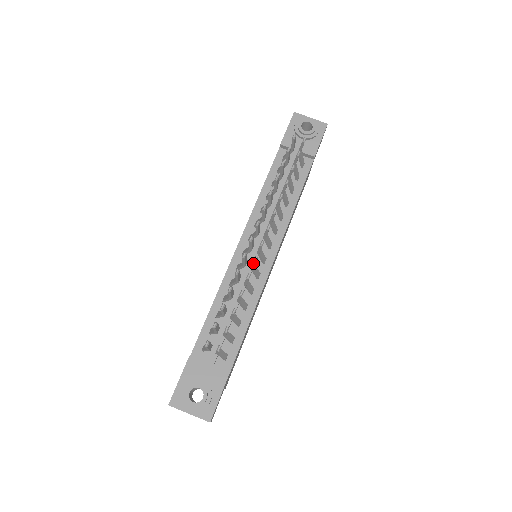
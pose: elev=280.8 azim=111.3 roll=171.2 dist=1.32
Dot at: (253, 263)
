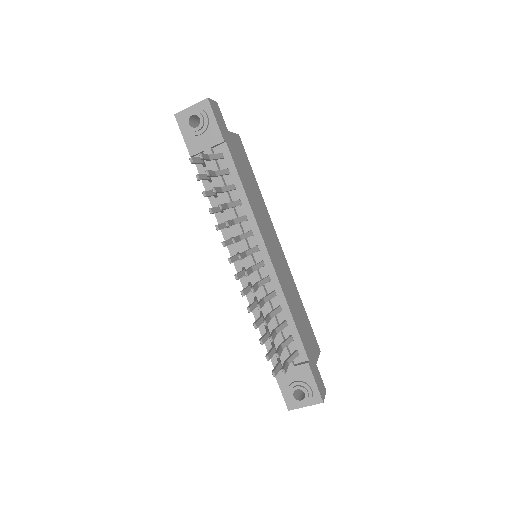
Dot at: (254, 292)
